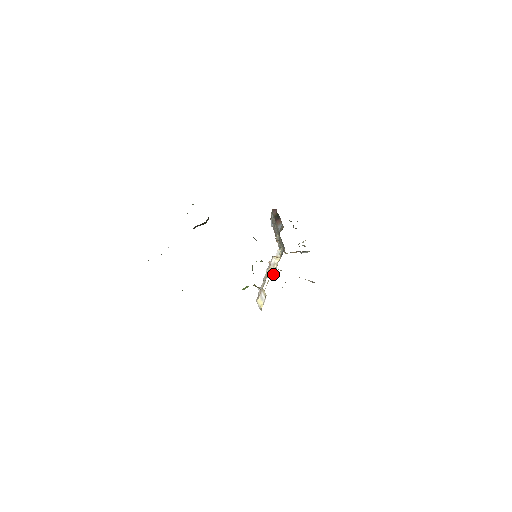
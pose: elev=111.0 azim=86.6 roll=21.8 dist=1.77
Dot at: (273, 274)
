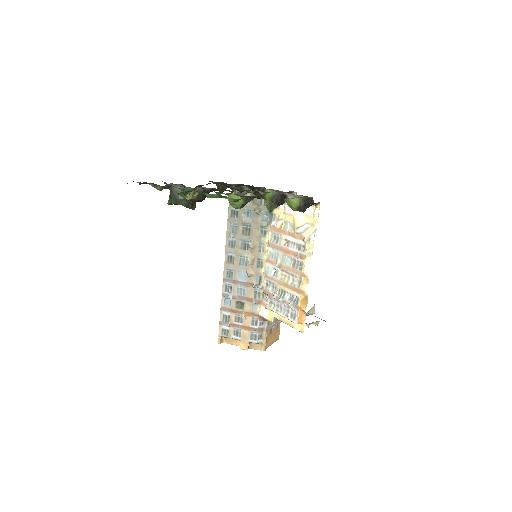
Dot at: occluded
